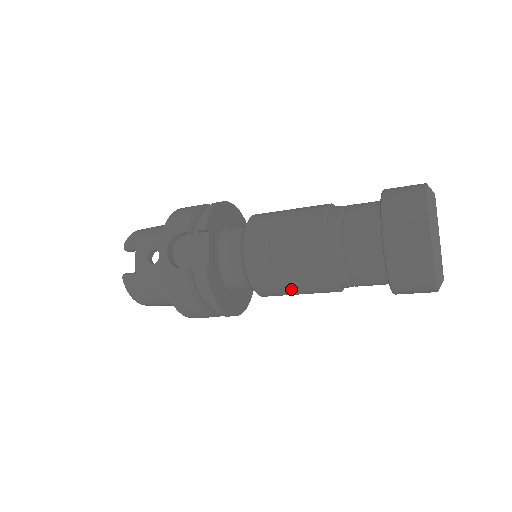
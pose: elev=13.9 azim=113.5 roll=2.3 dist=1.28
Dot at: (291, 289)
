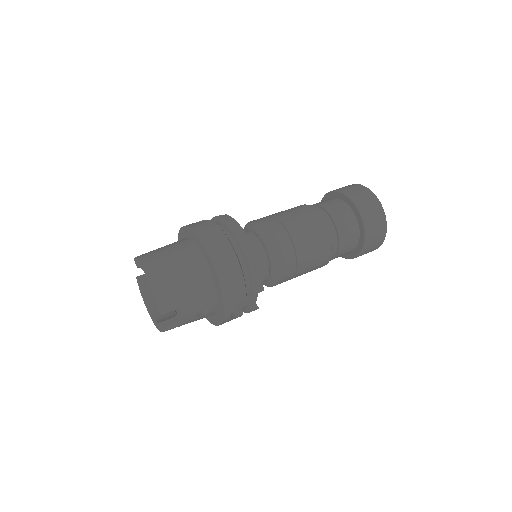
Dot at: occluded
